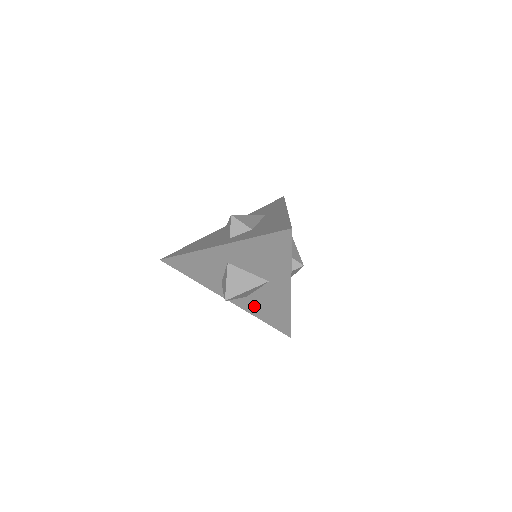
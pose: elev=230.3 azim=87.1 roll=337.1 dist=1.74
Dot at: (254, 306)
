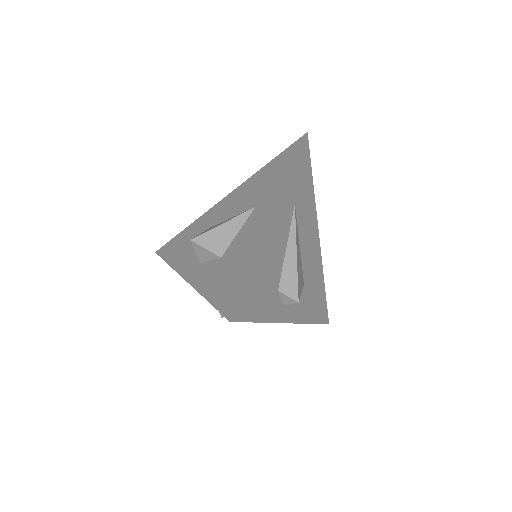
Dot at: occluded
